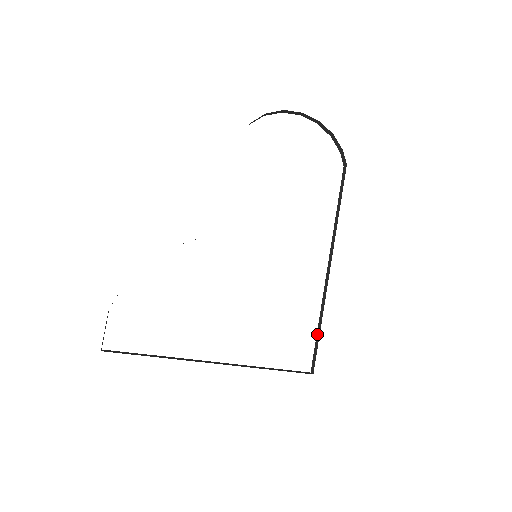
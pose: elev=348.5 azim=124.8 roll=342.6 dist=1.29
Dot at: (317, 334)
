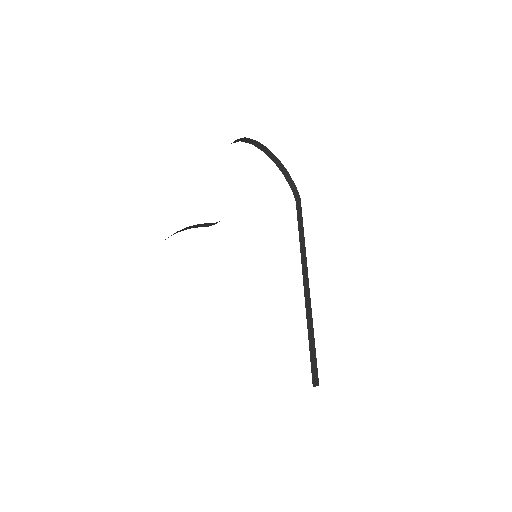
Dot at: (310, 345)
